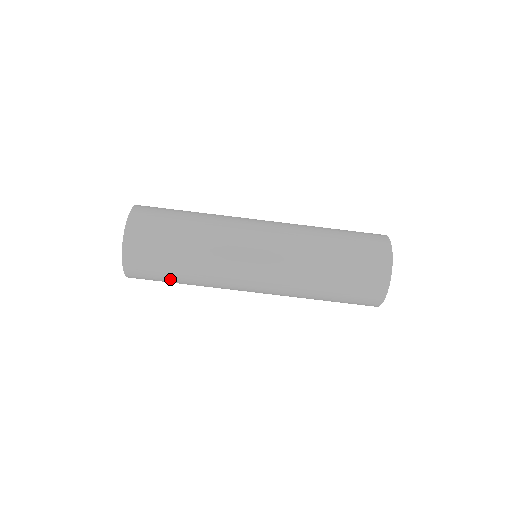
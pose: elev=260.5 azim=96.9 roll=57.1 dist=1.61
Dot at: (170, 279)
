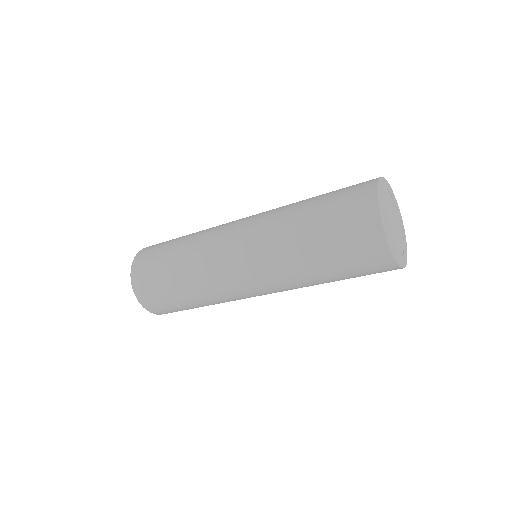
Dot at: occluded
